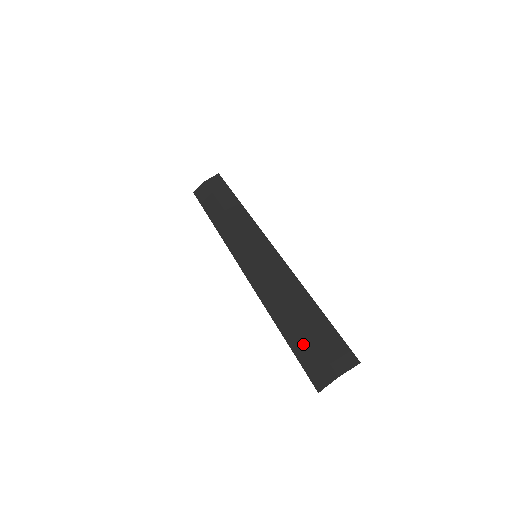
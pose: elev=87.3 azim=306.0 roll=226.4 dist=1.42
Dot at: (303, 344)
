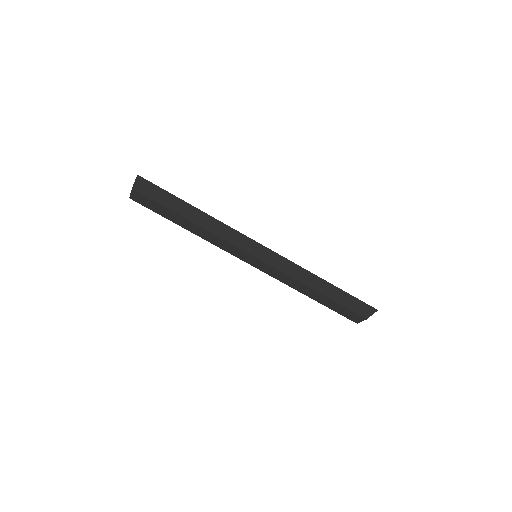
Dot at: (335, 306)
